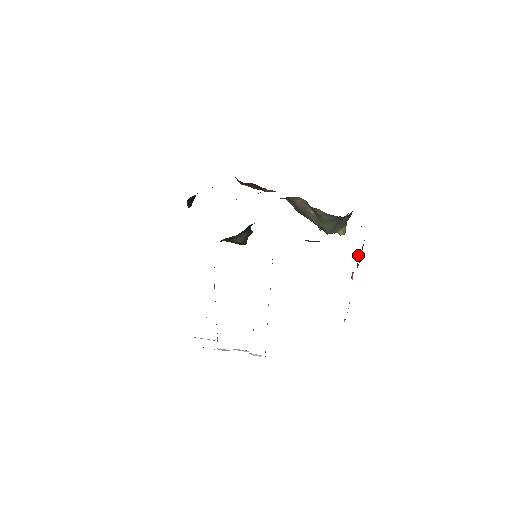
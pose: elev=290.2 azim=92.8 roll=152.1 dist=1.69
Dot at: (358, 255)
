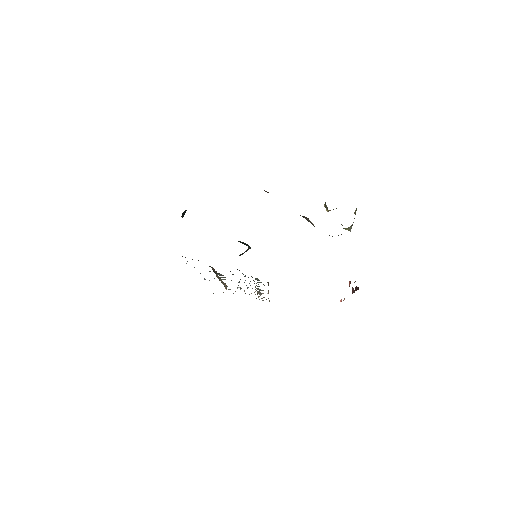
Dot at: occluded
